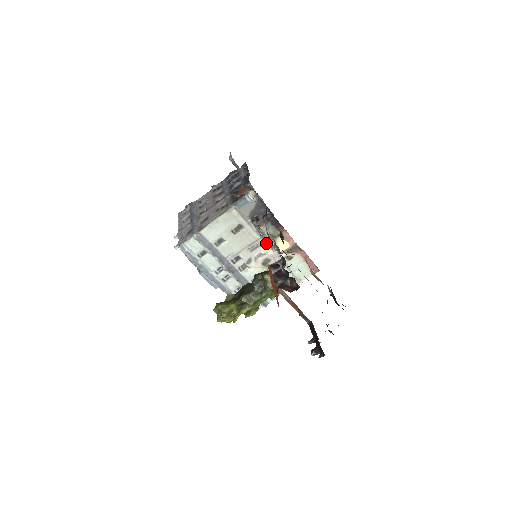
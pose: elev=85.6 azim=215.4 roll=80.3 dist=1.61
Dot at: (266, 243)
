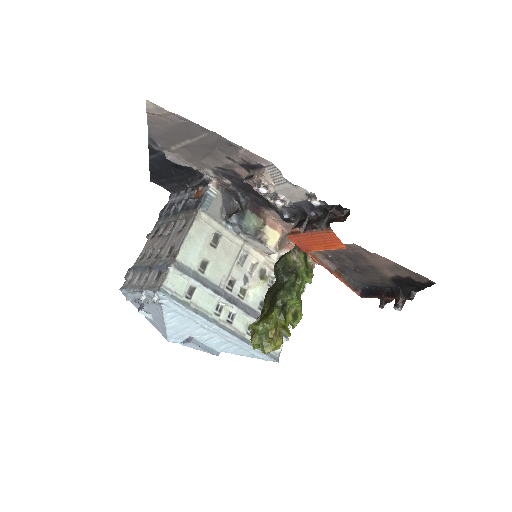
Dot at: (252, 248)
